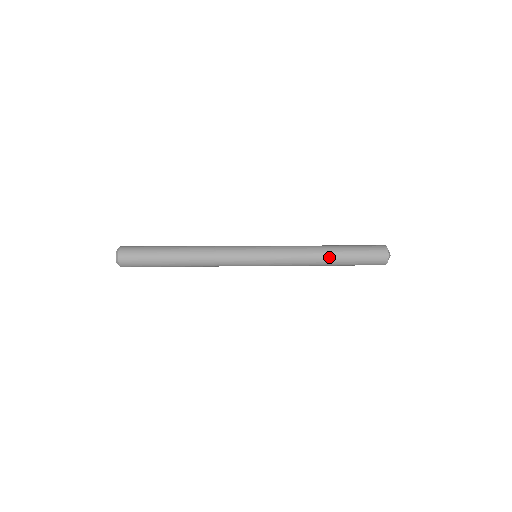
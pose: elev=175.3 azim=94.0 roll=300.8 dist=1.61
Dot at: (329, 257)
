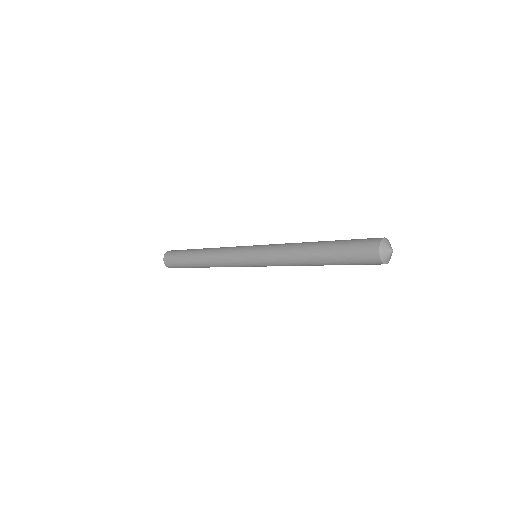
Dot at: (313, 260)
